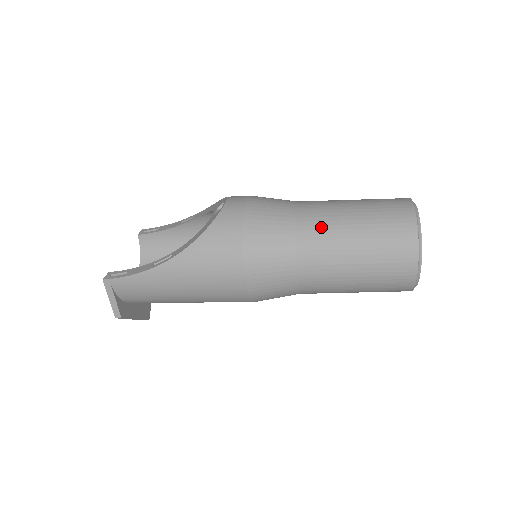
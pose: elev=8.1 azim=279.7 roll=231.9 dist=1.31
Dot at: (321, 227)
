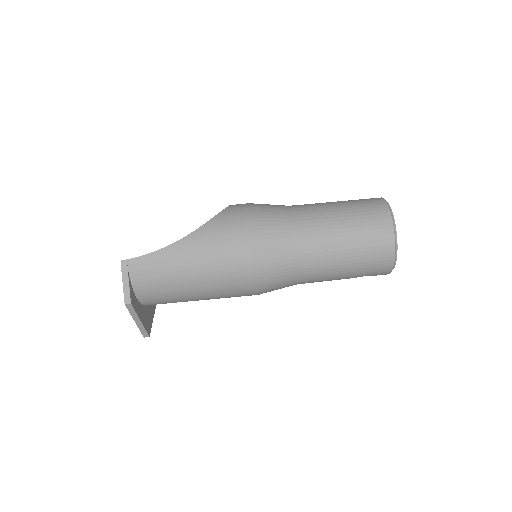
Dot at: (312, 210)
